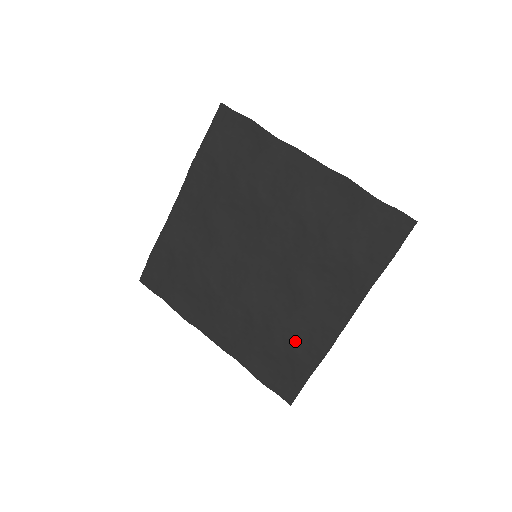
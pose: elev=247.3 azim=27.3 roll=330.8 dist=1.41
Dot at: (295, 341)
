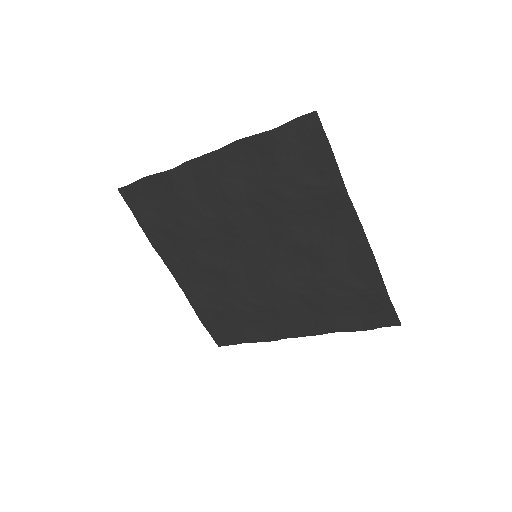
Dot at: (348, 282)
